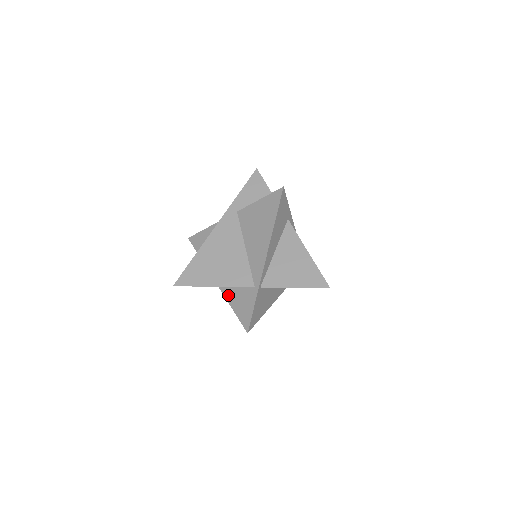
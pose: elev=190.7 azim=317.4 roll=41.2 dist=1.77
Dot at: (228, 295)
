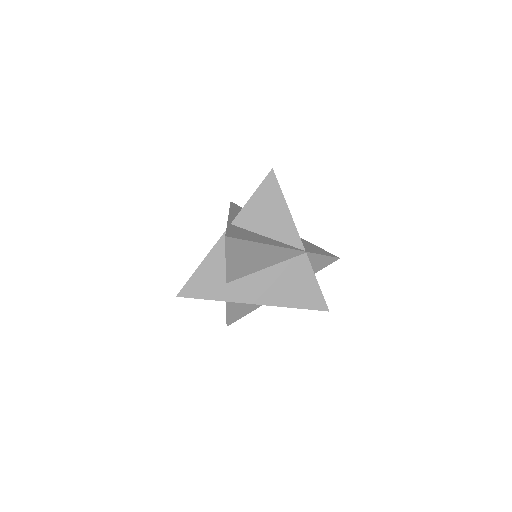
Dot at: occluded
